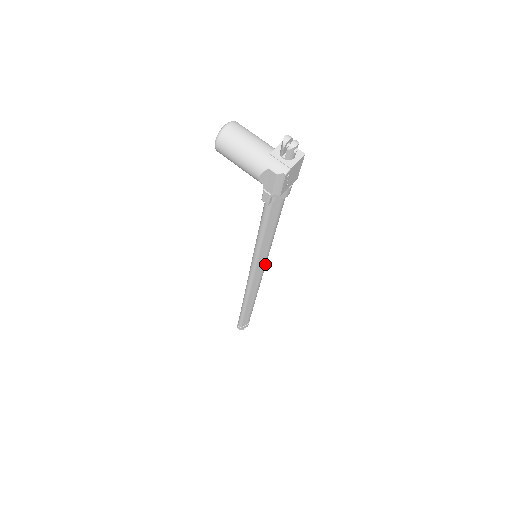
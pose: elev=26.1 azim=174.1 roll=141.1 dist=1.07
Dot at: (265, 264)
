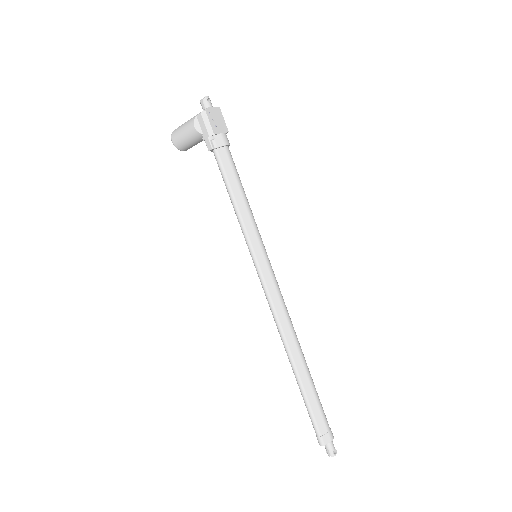
Dot at: (268, 261)
